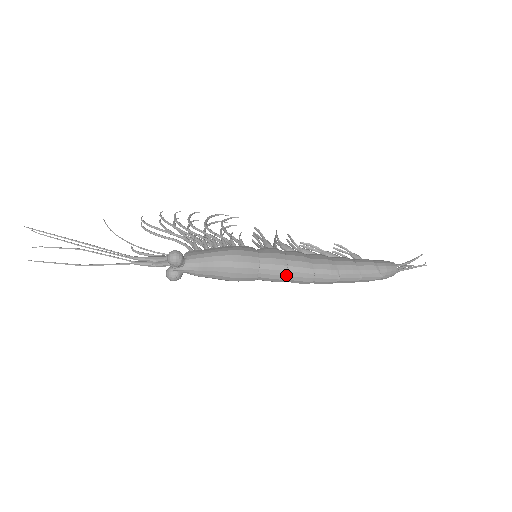
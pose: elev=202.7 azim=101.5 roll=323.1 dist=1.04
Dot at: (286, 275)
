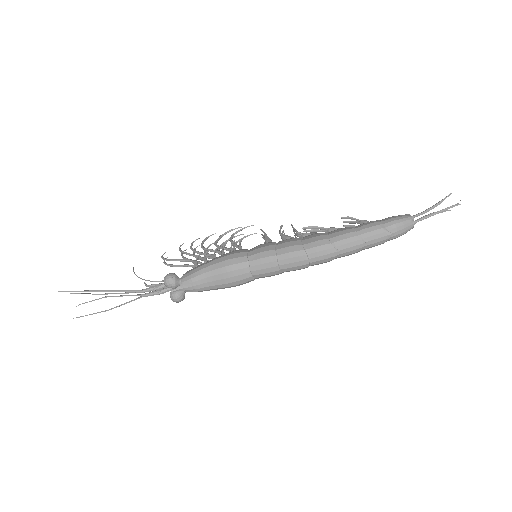
Dot at: (279, 265)
